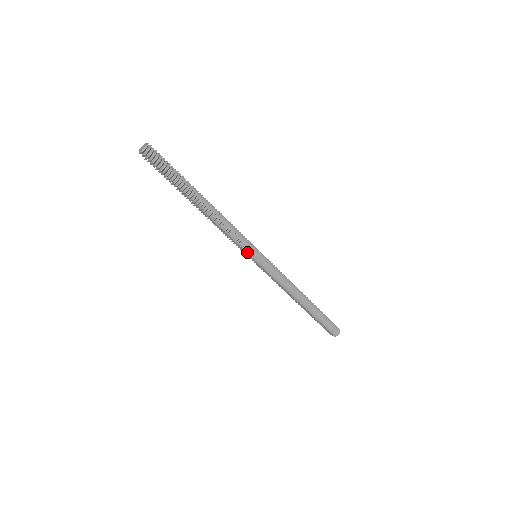
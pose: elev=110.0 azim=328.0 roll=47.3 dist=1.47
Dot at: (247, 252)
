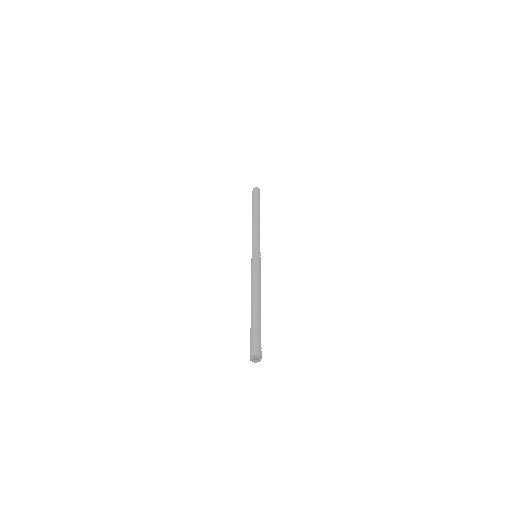
Dot at: occluded
